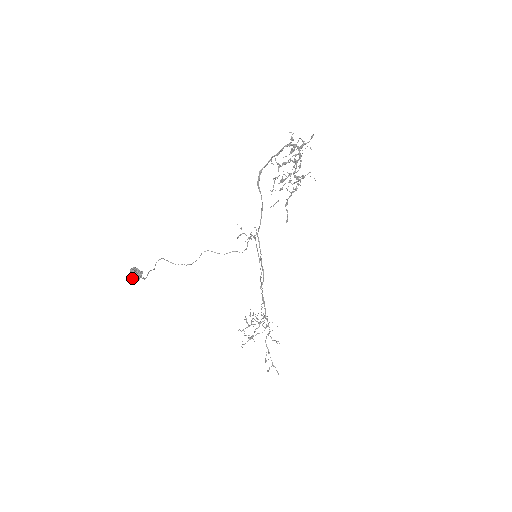
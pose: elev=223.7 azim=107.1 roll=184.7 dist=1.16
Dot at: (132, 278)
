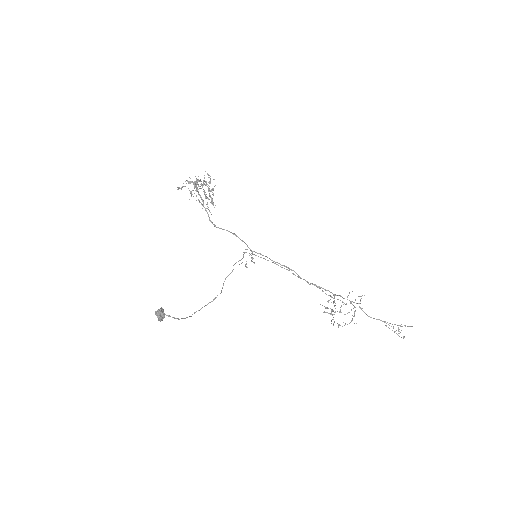
Dot at: (157, 316)
